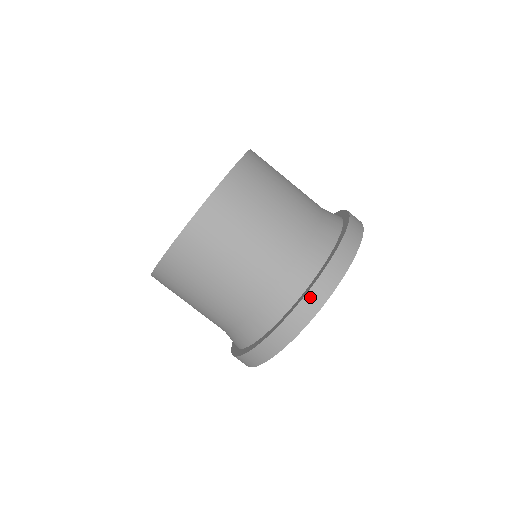
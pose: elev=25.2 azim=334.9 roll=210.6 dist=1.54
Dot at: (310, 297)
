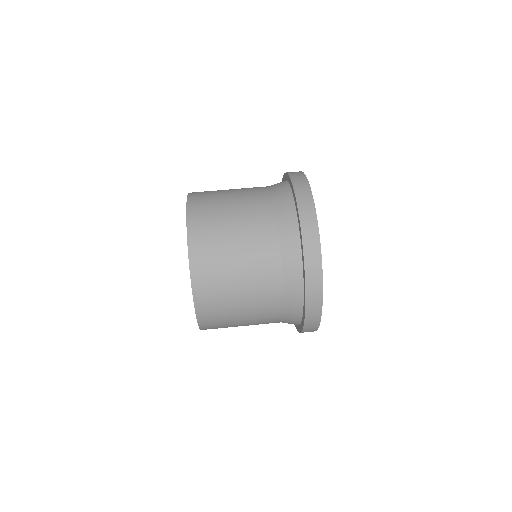
Dot at: (309, 314)
